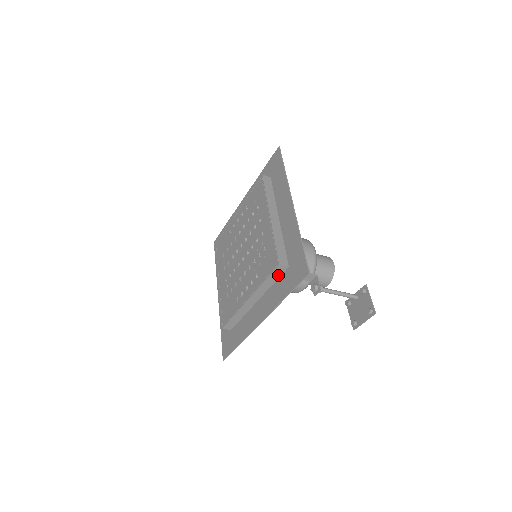
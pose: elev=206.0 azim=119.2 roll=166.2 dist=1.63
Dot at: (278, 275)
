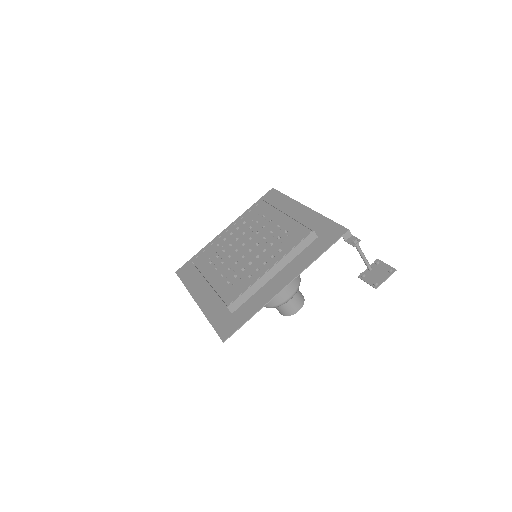
Dot at: (306, 244)
